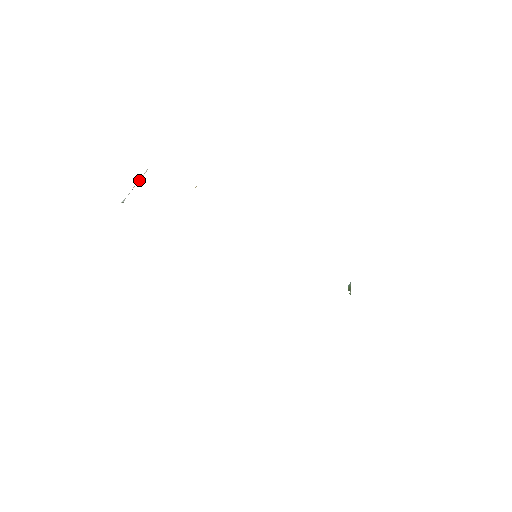
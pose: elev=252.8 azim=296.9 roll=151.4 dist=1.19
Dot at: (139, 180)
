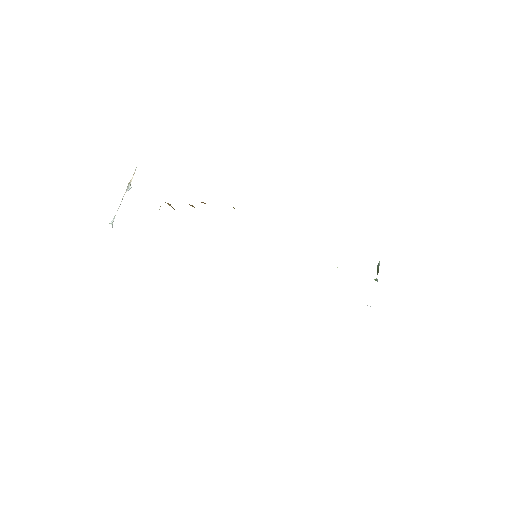
Dot at: (127, 188)
